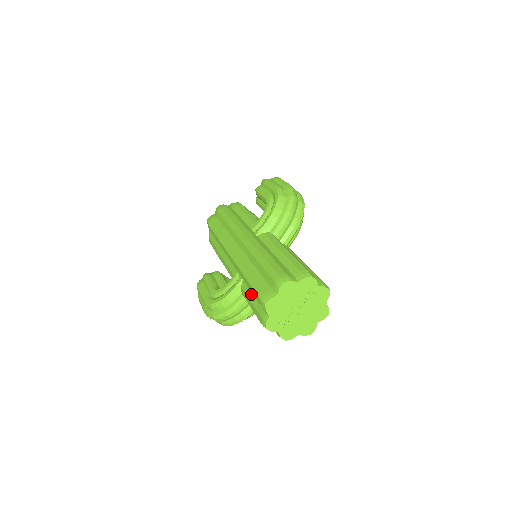
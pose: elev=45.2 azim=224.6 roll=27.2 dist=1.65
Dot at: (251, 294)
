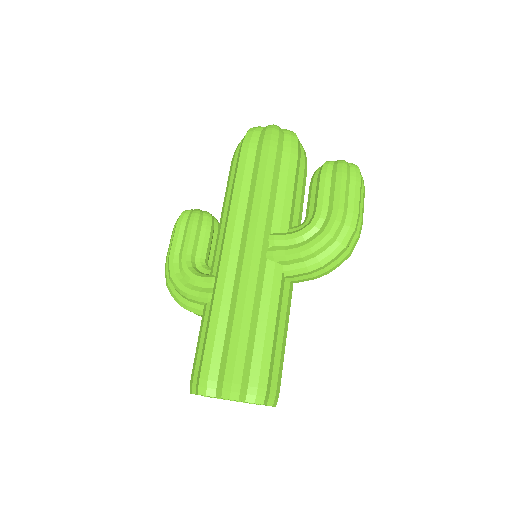
Dot at: occluded
